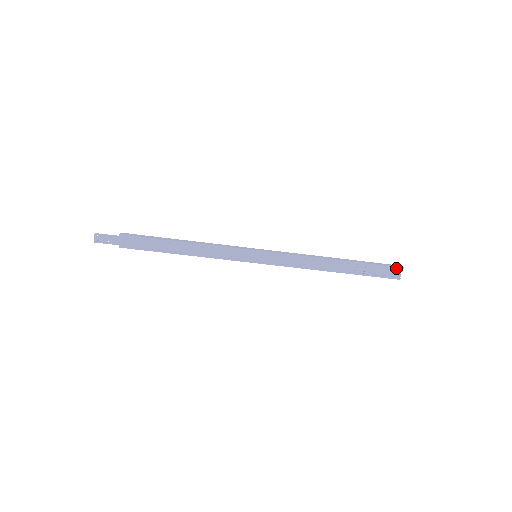
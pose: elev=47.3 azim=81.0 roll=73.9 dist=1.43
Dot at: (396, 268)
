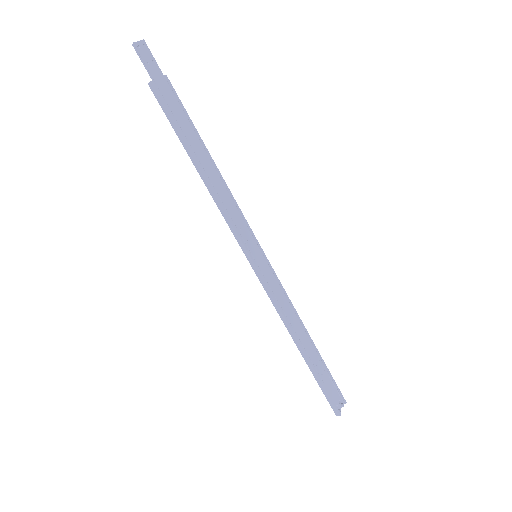
Dot at: (339, 399)
